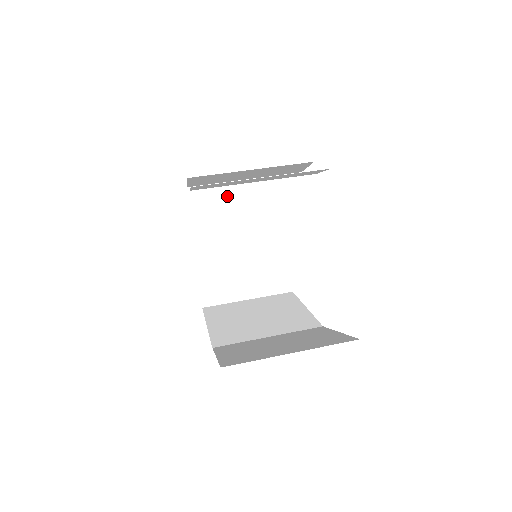
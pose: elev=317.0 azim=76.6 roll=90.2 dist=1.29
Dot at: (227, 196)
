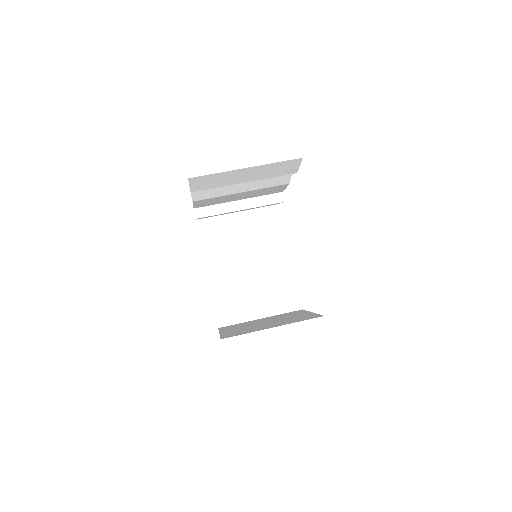
Dot at: (234, 225)
